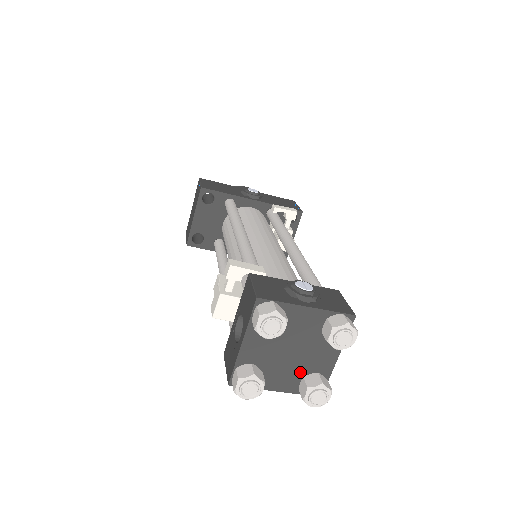
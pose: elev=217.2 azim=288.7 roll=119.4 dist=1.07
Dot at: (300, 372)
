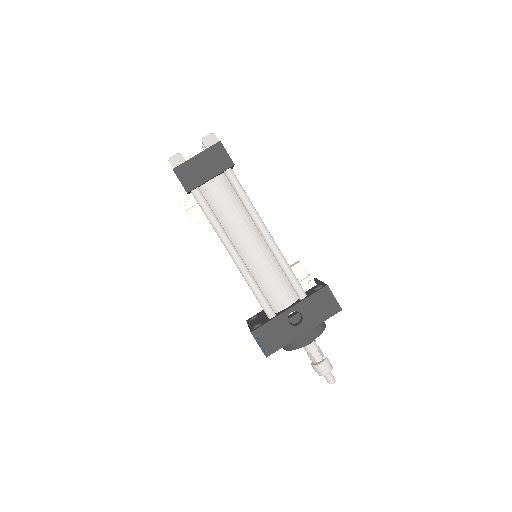
Dot at: occluded
